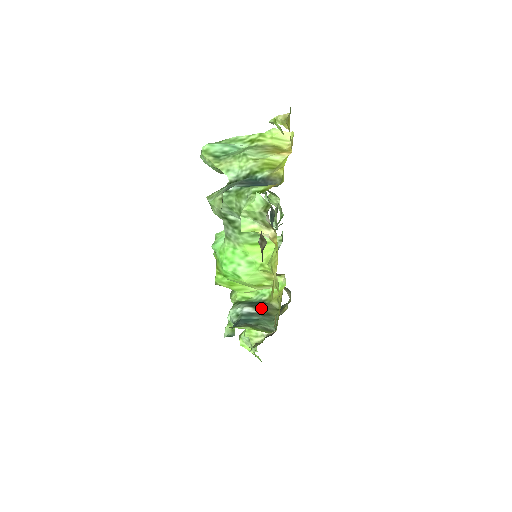
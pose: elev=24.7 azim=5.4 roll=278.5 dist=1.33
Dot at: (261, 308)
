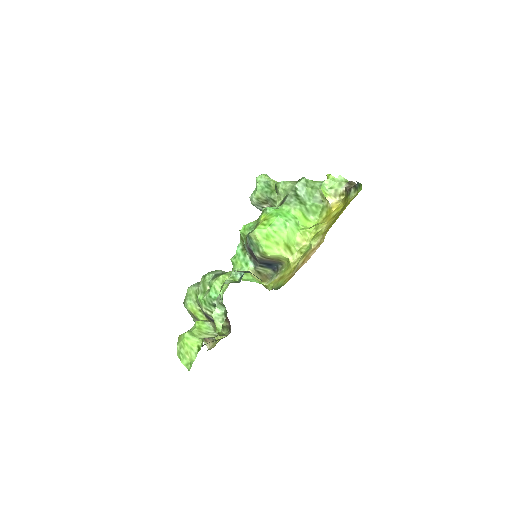
Dot at: occluded
